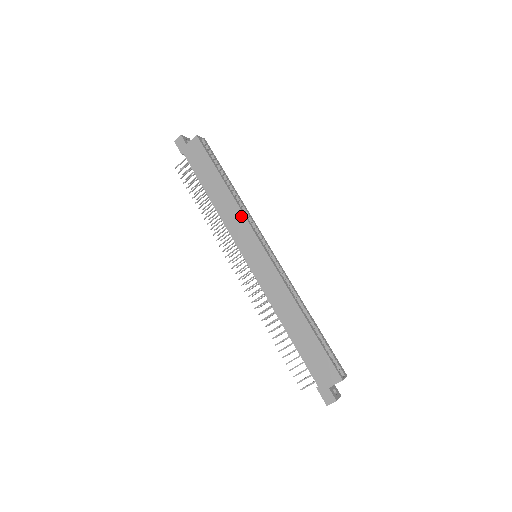
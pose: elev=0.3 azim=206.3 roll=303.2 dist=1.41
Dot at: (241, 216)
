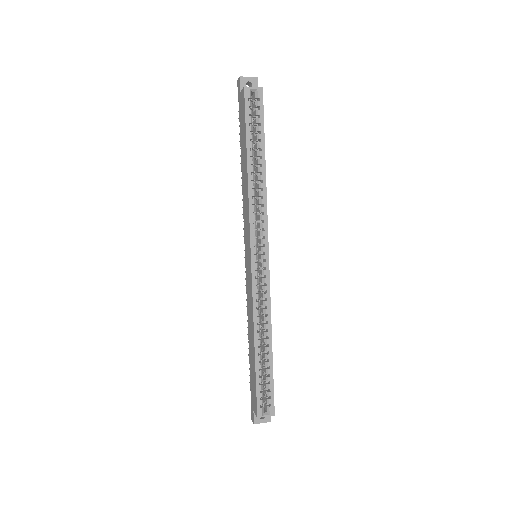
Dot at: (248, 211)
